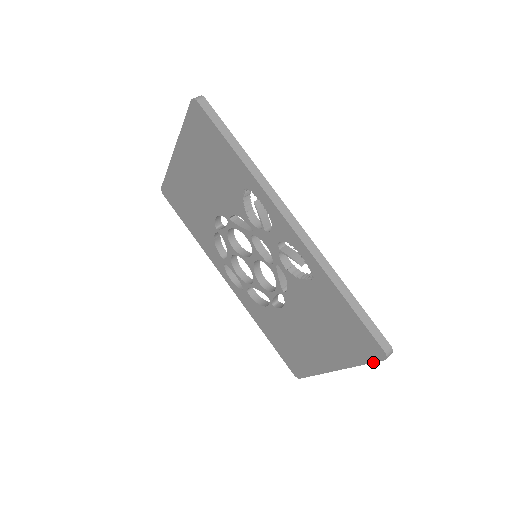
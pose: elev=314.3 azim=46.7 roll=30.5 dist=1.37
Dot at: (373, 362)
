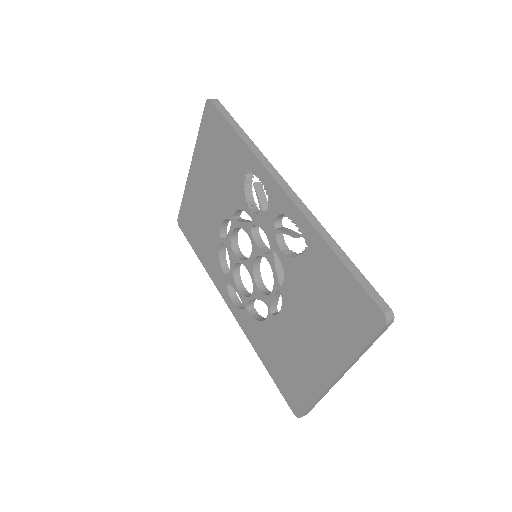
Dot at: (373, 337)
